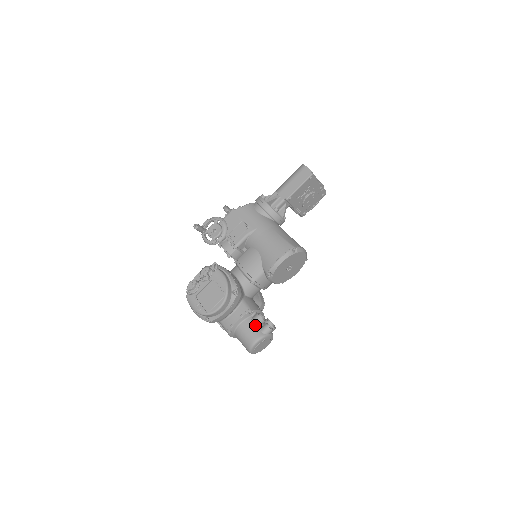
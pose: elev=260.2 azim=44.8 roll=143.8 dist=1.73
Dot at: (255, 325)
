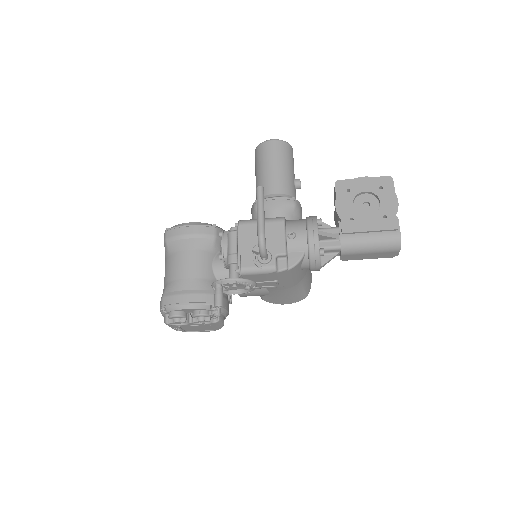
Dot at: occluded
